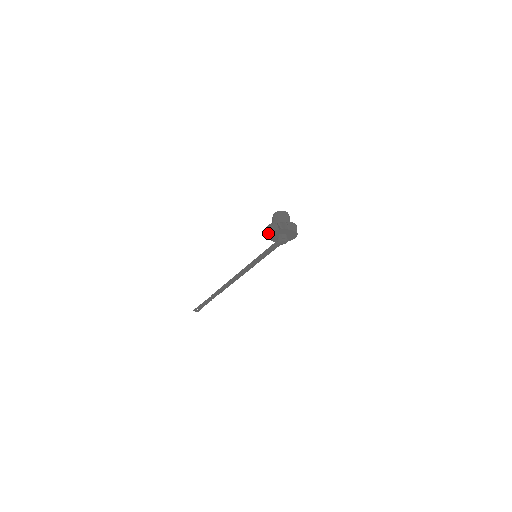
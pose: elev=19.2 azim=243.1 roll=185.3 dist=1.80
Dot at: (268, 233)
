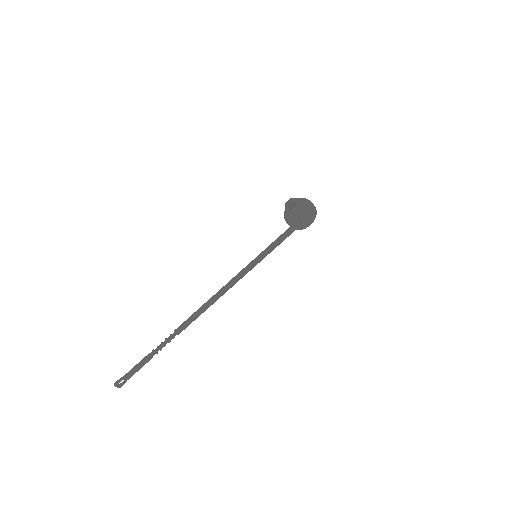
Dot at: (292, 207)
